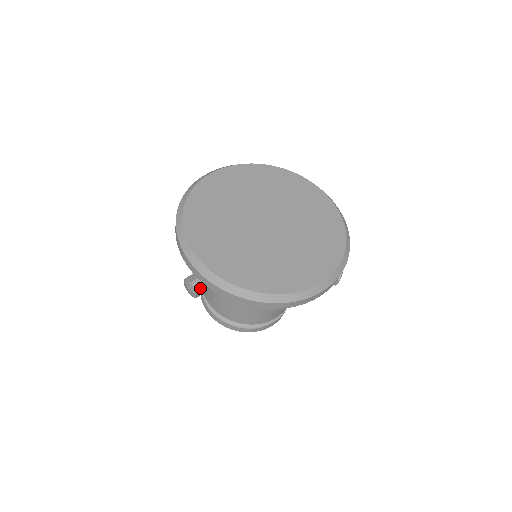
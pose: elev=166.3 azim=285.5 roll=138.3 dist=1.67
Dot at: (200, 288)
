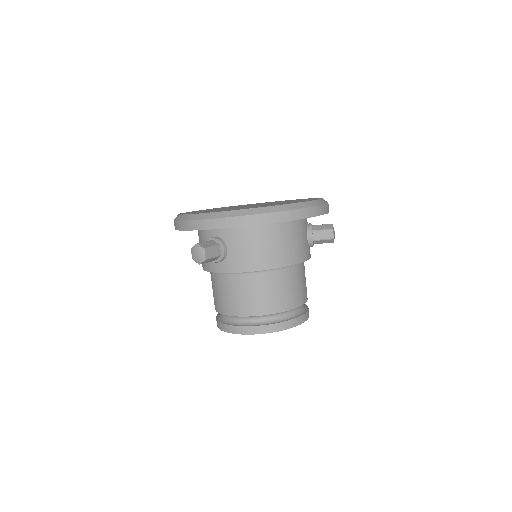
Dot at: (207, 247)
